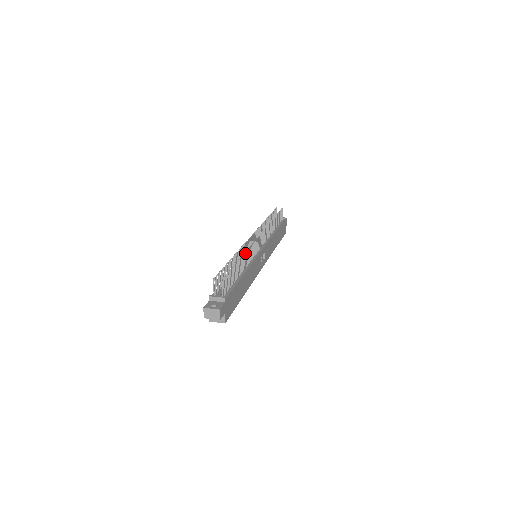
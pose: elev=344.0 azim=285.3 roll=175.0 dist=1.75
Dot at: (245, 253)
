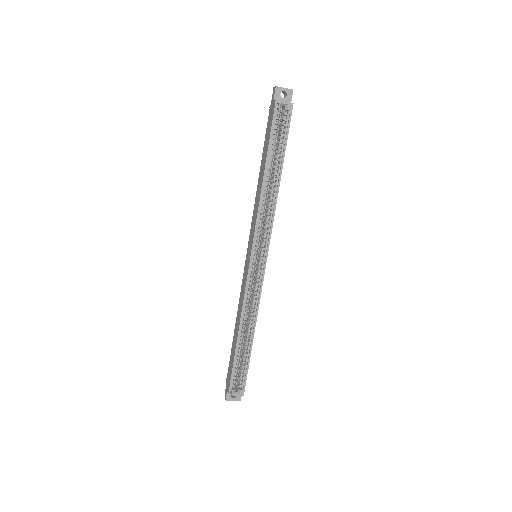
Dot at: occluded
